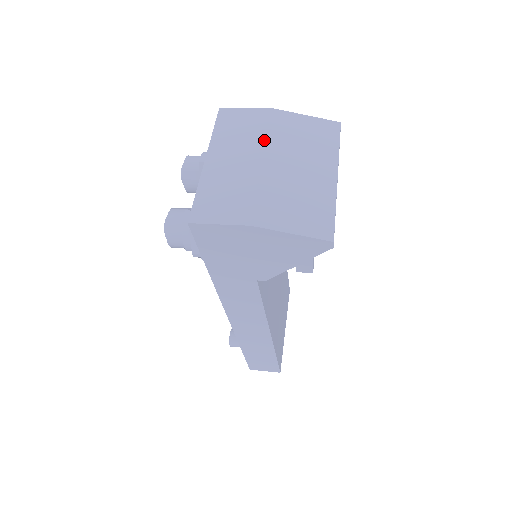
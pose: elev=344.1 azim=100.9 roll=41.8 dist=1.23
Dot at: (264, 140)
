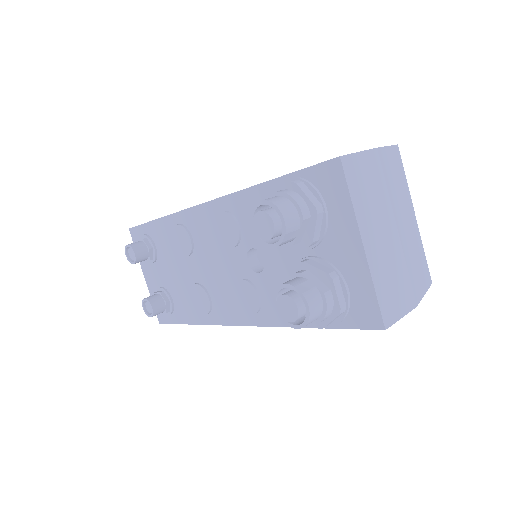
Dot at: (389, 199)
